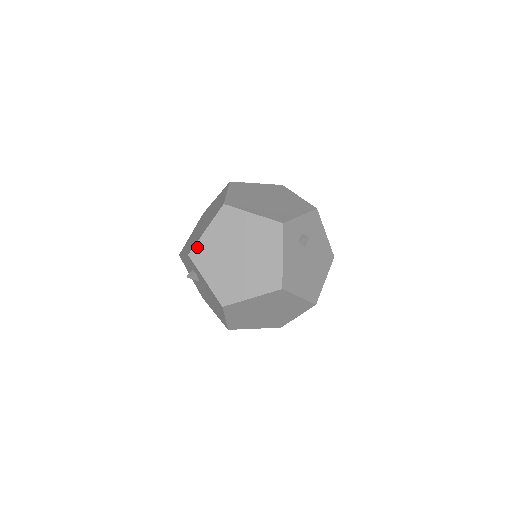
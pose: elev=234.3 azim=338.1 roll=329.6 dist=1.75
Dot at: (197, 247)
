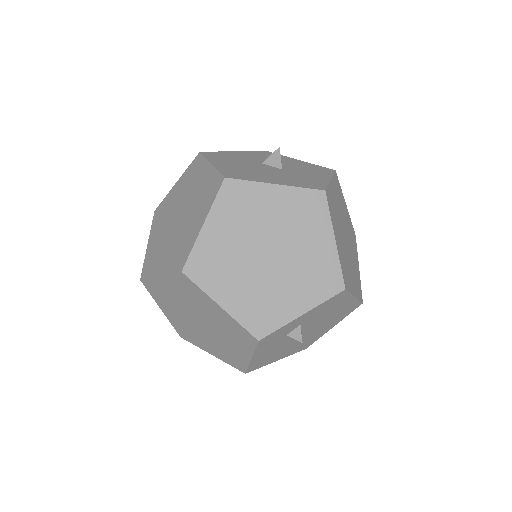
Dot at: (150, 282)
